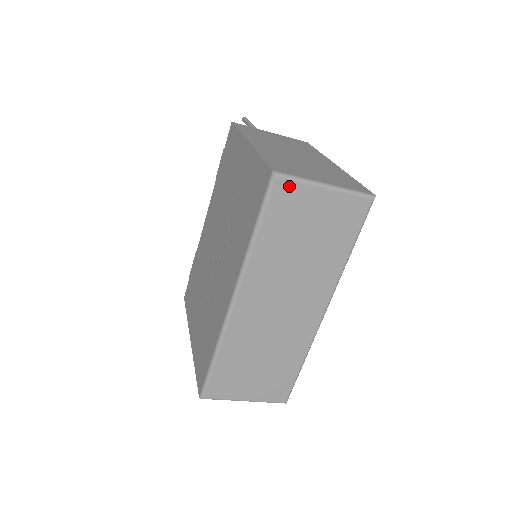
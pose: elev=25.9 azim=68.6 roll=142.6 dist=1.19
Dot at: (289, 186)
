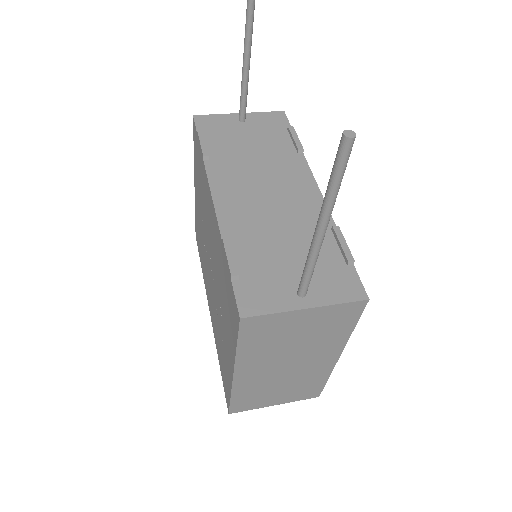
Dot at: occluded
